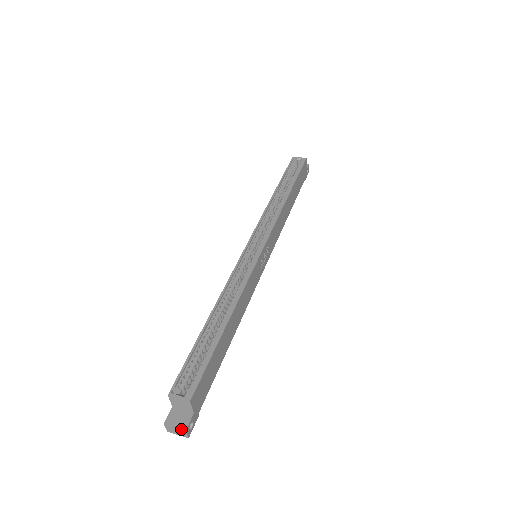
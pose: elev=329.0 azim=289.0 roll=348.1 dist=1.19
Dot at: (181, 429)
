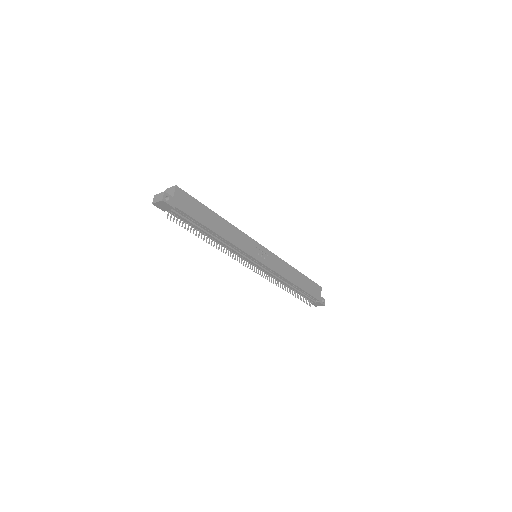
Dot at: (162, 192)
